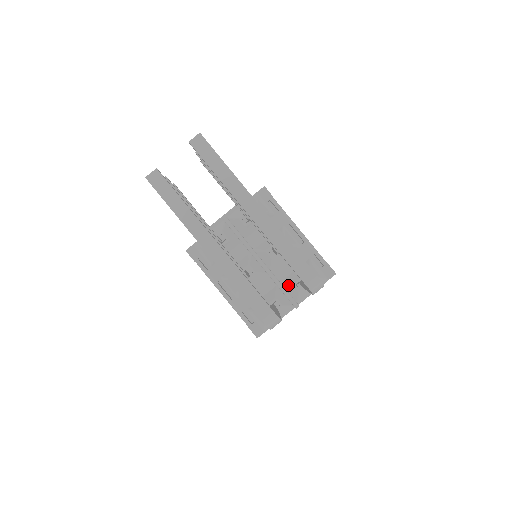
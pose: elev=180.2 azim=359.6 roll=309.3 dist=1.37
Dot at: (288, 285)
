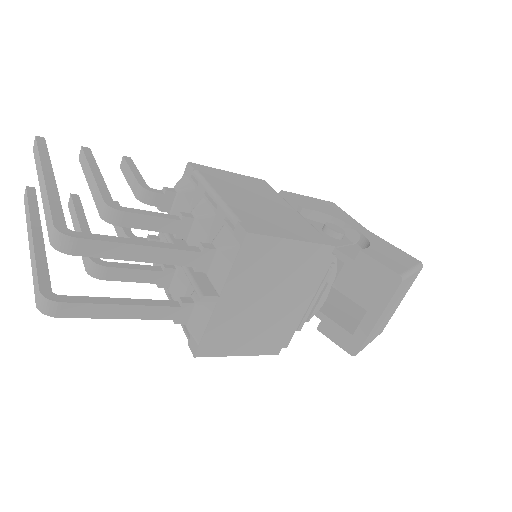
Dot at: occluded
